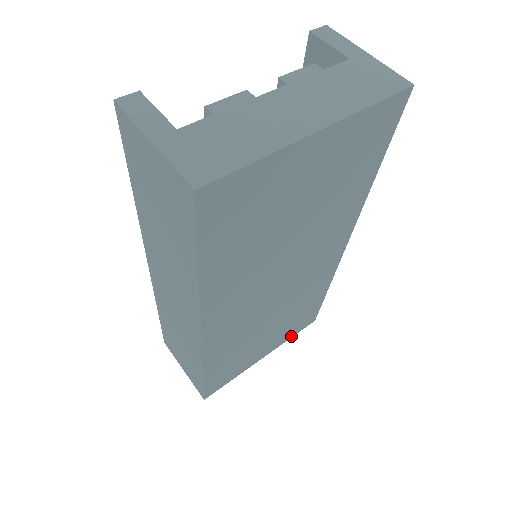
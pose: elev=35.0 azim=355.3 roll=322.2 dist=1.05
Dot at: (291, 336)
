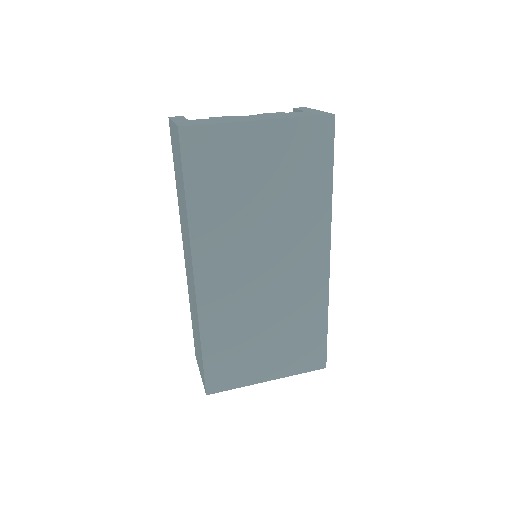
Dot at: (299, 371)
